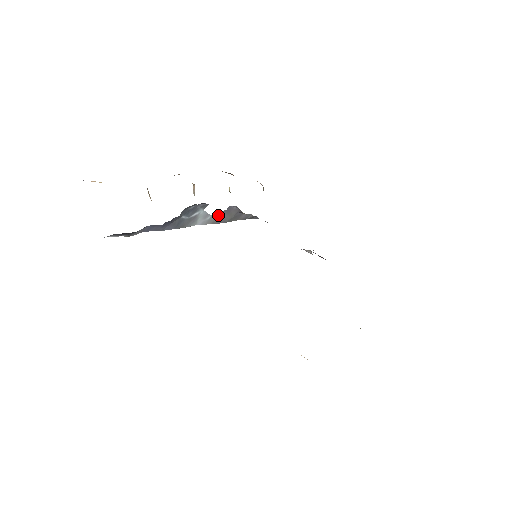
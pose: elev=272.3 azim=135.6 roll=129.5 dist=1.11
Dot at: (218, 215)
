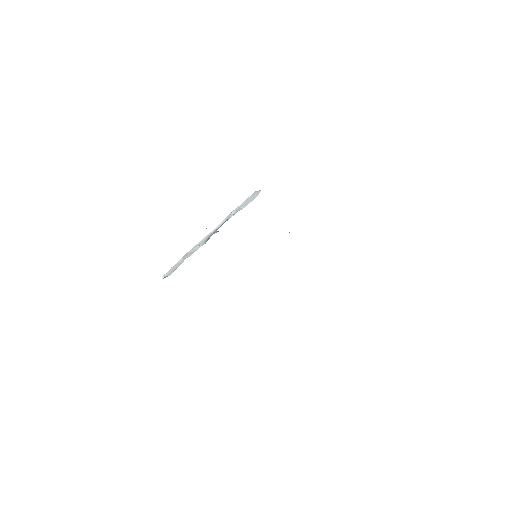
Dot at: (228, 219)
